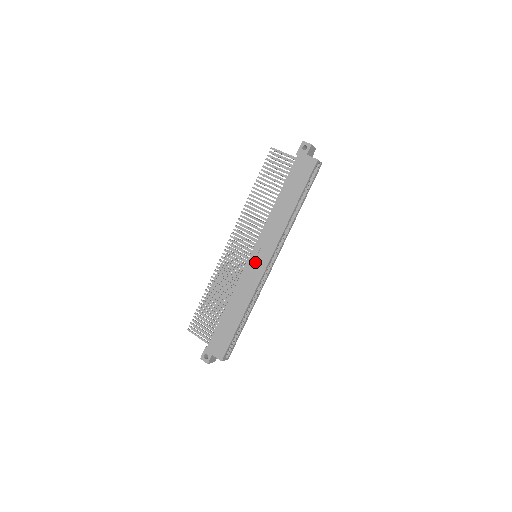
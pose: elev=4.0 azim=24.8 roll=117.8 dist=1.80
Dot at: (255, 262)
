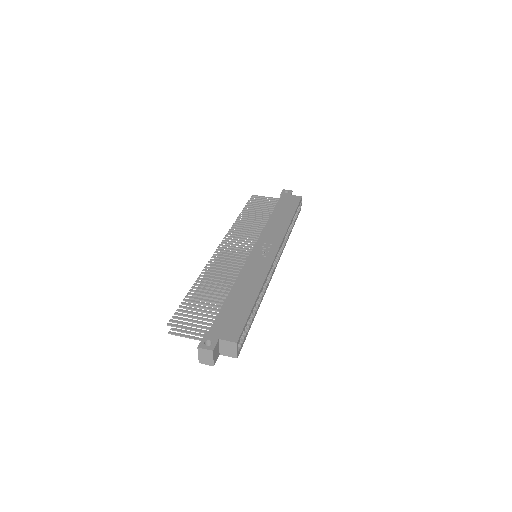
Dot at: (260, 253)
